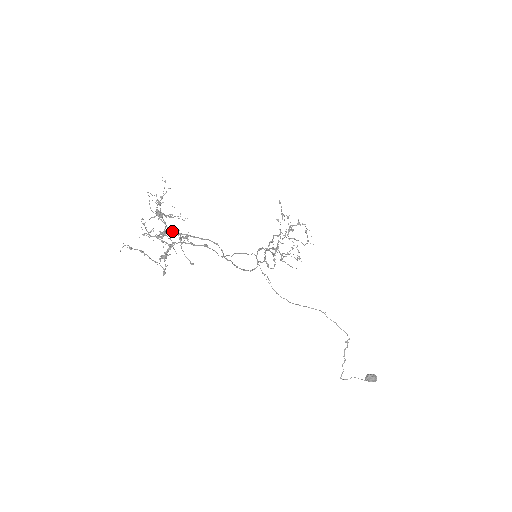
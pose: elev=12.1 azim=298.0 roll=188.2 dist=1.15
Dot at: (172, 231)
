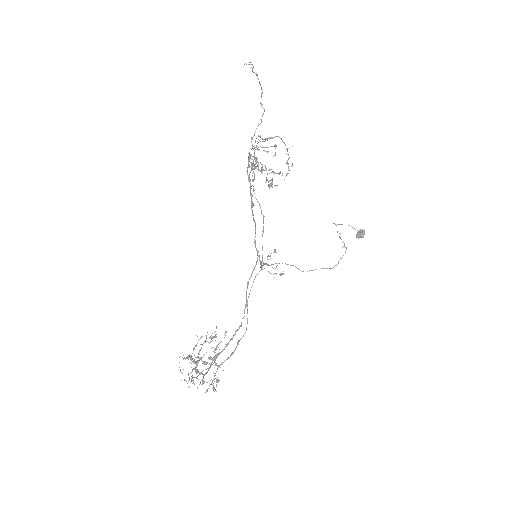
Dot at: occluded
